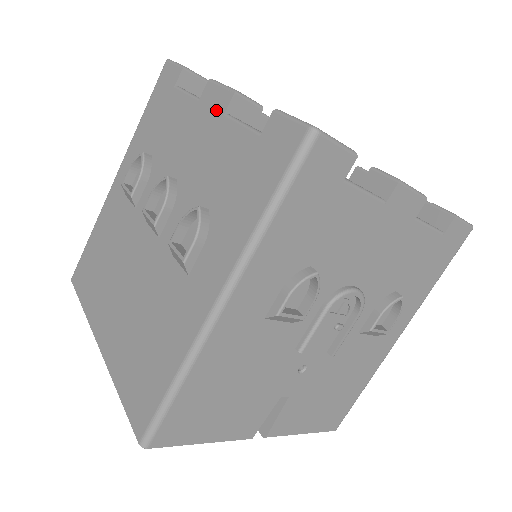
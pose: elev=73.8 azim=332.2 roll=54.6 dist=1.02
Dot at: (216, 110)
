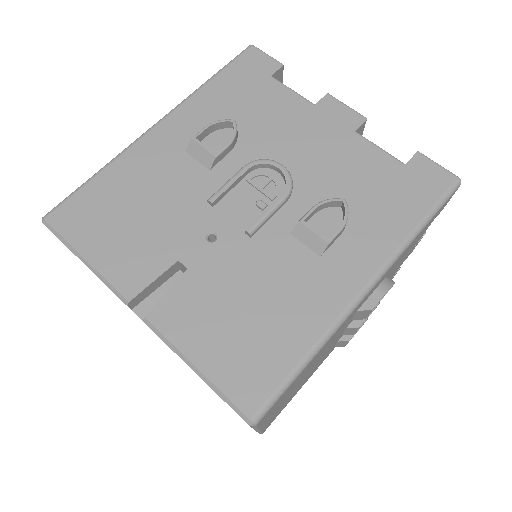
Dot at: occluded
